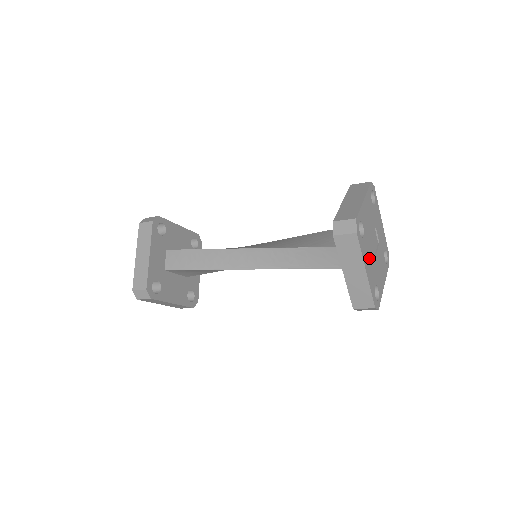
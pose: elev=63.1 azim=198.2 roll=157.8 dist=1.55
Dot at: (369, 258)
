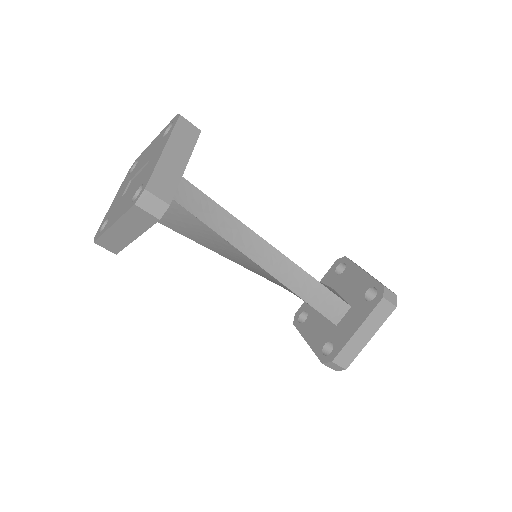
Dot at: occluded
